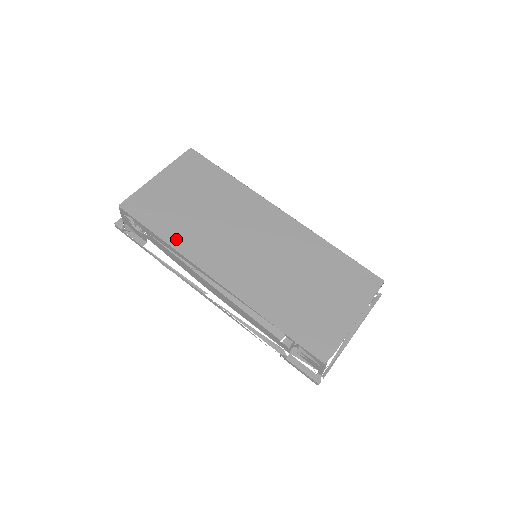
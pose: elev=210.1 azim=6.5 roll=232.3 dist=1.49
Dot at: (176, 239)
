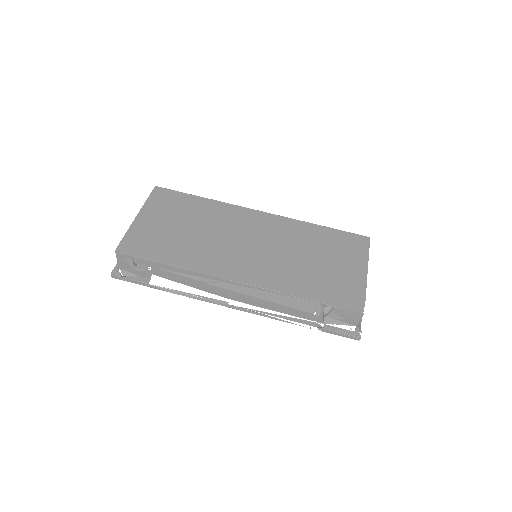
Dot at: (184, 261)
